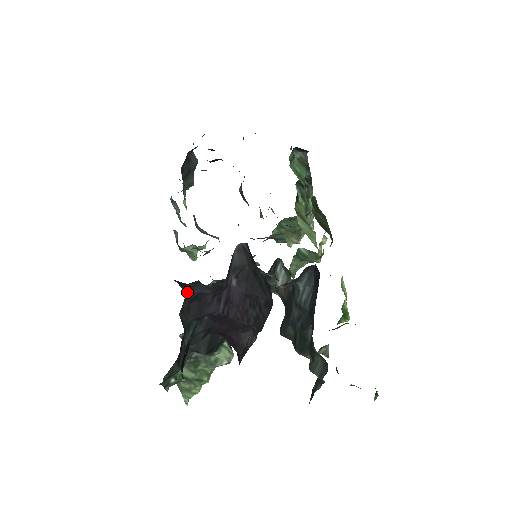
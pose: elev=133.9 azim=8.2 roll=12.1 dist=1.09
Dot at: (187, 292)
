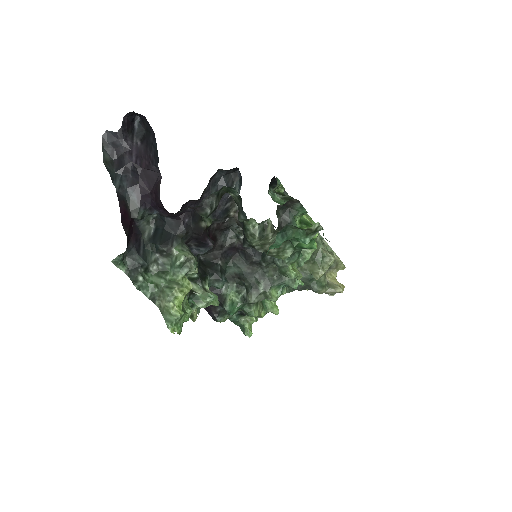
Dot at: (102, 141)
